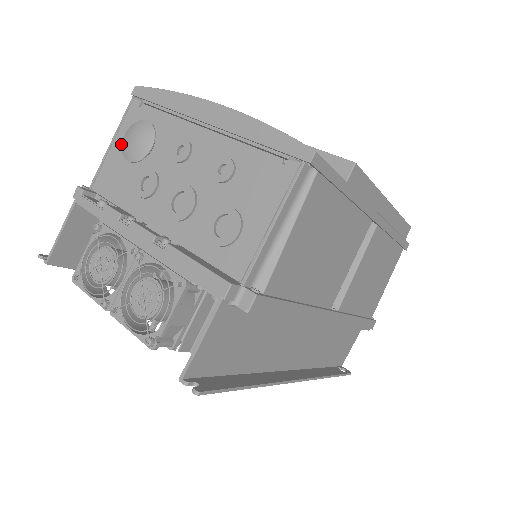
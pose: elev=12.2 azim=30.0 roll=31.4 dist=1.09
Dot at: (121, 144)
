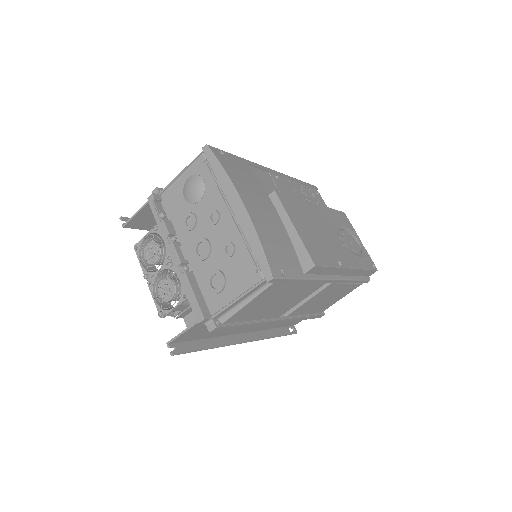
Dot at: (185, 180)
